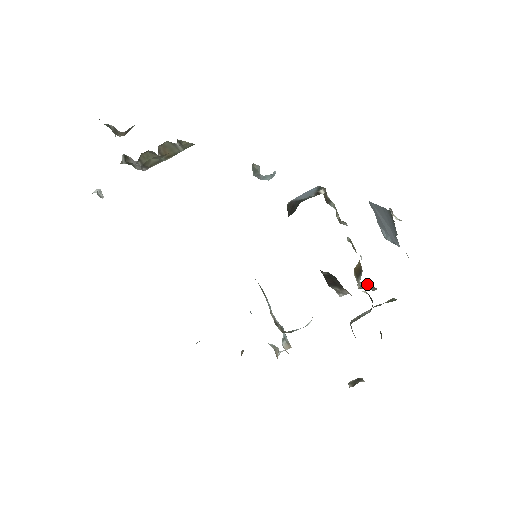
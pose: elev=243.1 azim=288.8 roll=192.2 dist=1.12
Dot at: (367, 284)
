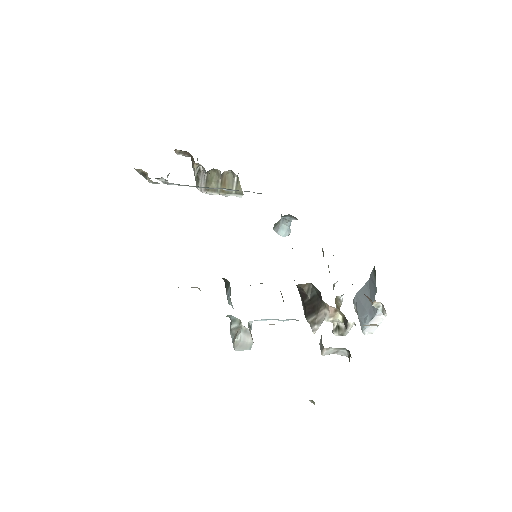
Dot at: (342, 333)
